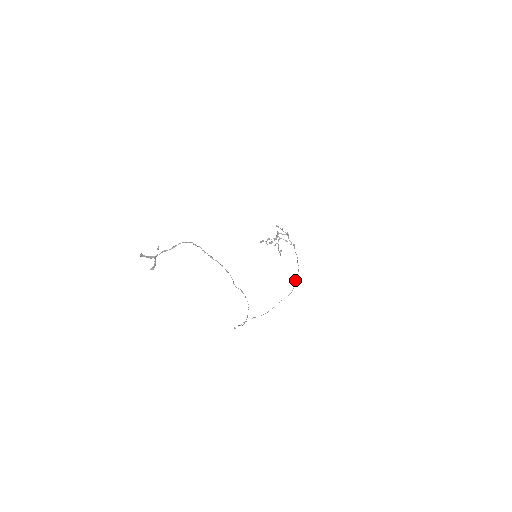
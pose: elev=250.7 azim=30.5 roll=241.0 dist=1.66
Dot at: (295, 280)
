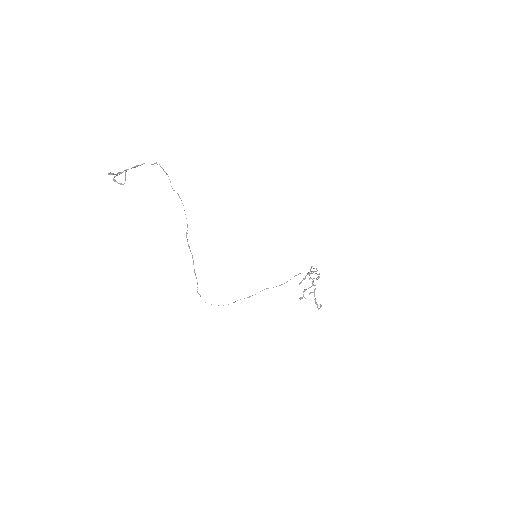
Dot at: (294, 276)
